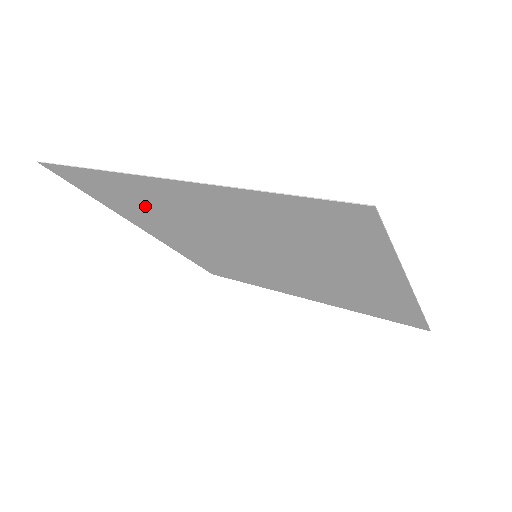
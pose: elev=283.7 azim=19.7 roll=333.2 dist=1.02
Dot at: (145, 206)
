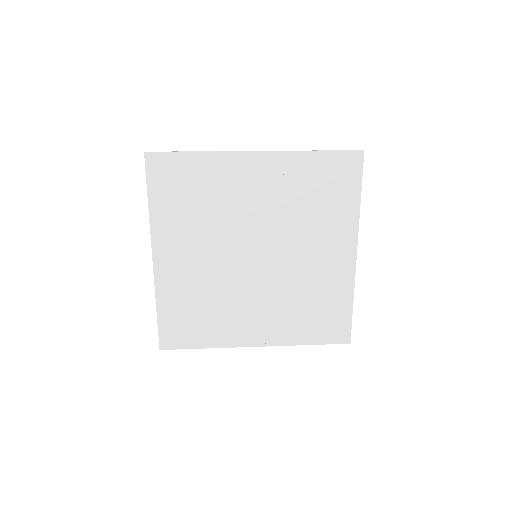
Dot at: (202, 198)
